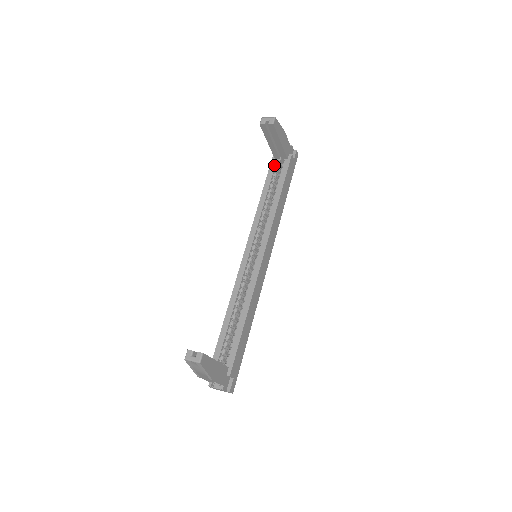
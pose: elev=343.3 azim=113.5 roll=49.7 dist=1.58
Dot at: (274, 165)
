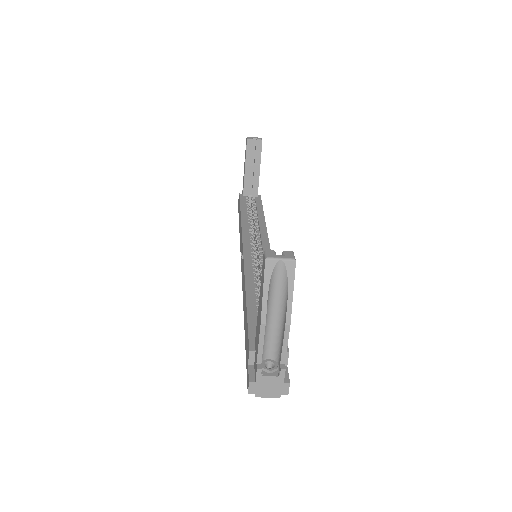
Dot at: (245, 199)
